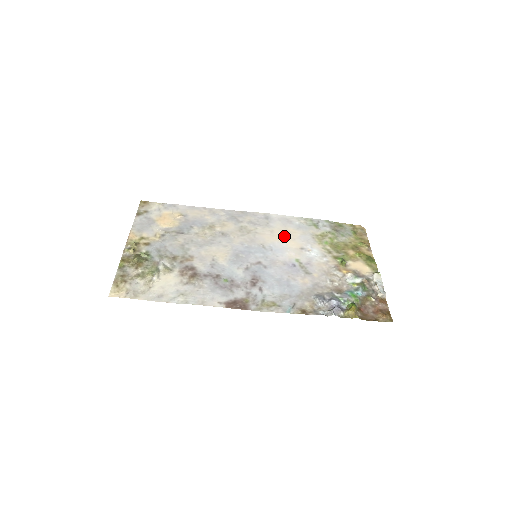
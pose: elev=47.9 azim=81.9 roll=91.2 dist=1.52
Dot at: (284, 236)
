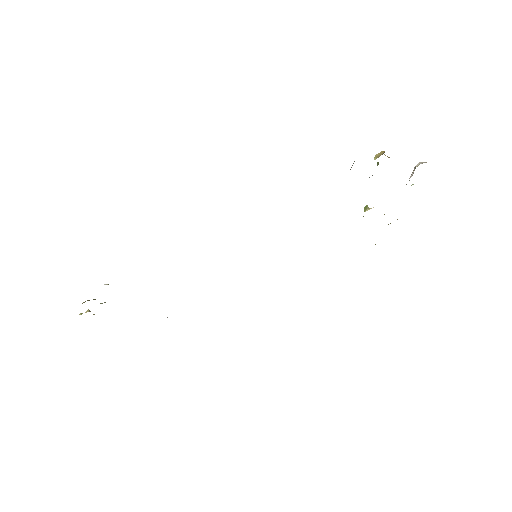
Dot at: occluded
